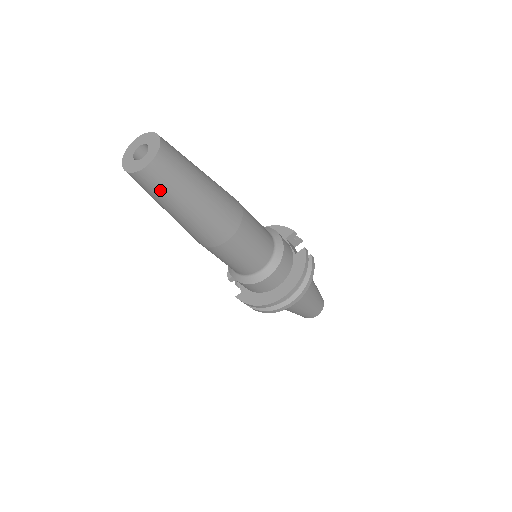
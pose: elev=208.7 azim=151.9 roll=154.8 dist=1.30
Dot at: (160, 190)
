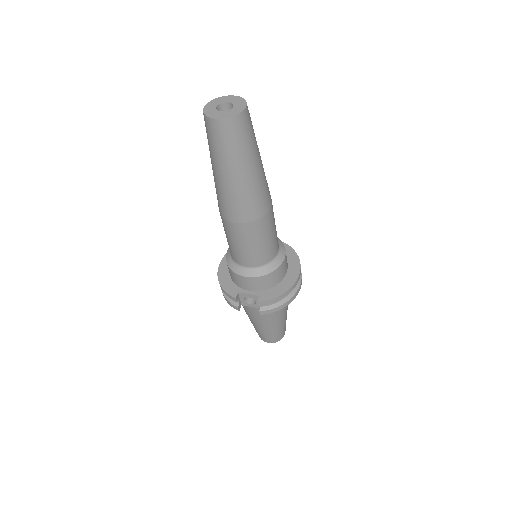
Dot at: (248, 138)
